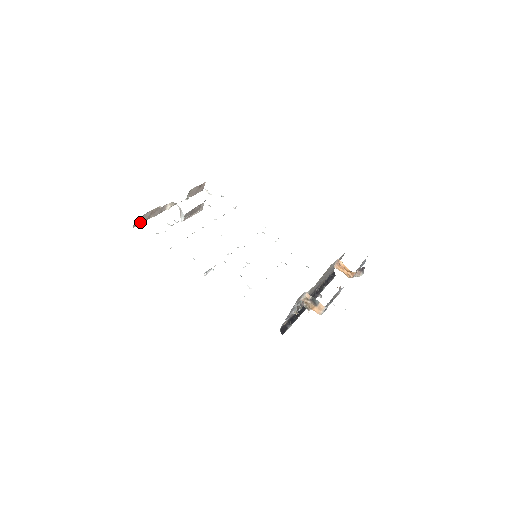
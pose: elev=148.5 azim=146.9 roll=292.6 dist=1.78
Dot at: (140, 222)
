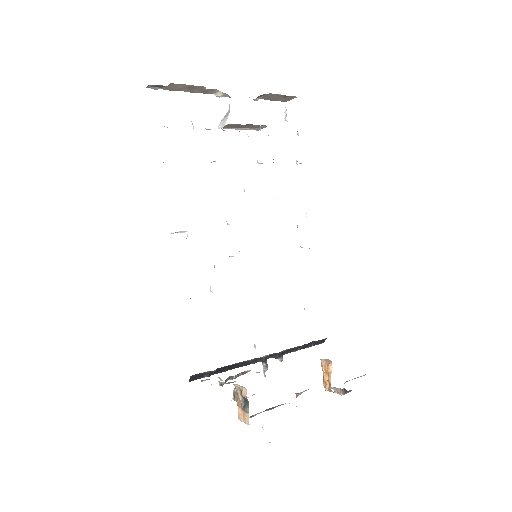
Dot at: occluded
